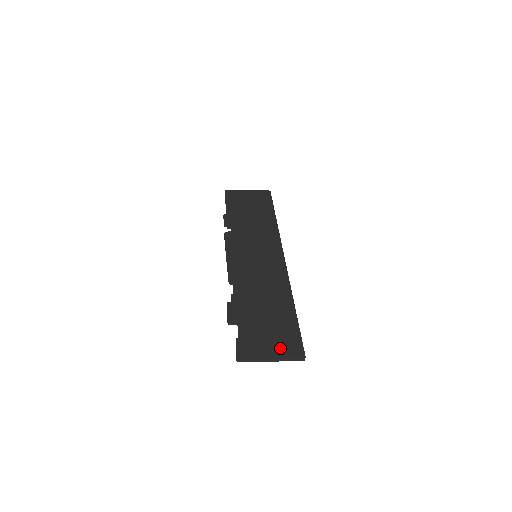
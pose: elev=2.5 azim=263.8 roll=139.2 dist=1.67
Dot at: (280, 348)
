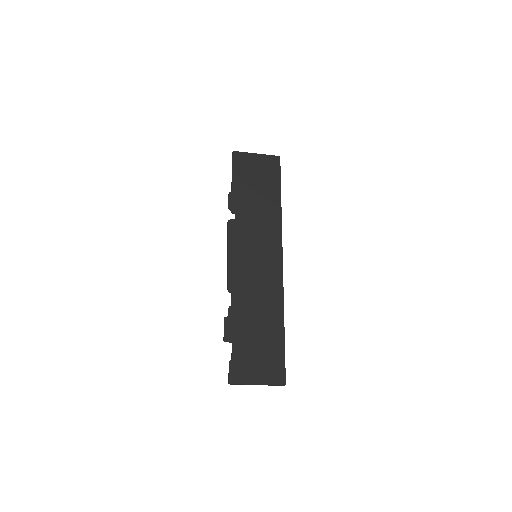
Dot at: (266, 373)
